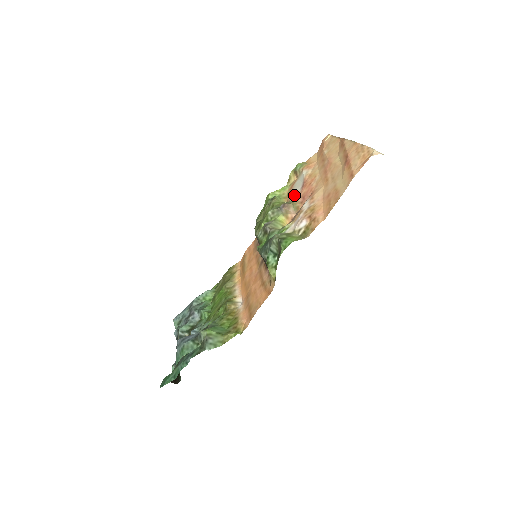
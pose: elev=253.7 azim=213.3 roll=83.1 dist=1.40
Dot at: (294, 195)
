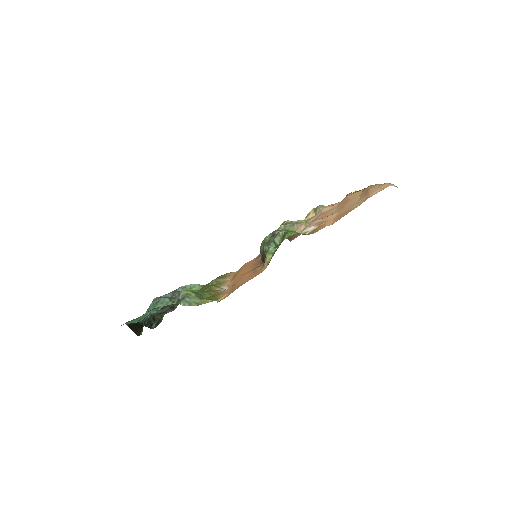
Dot at: occluded
